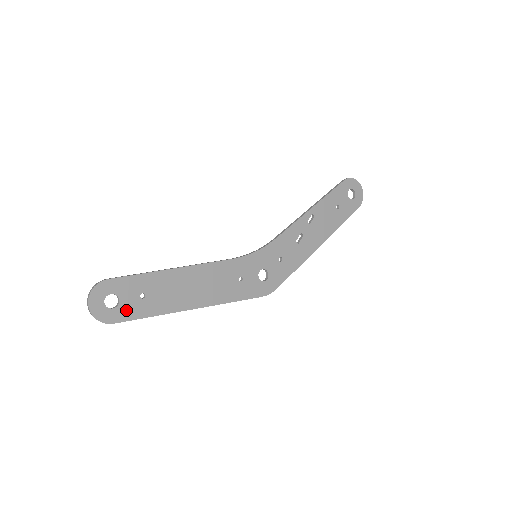
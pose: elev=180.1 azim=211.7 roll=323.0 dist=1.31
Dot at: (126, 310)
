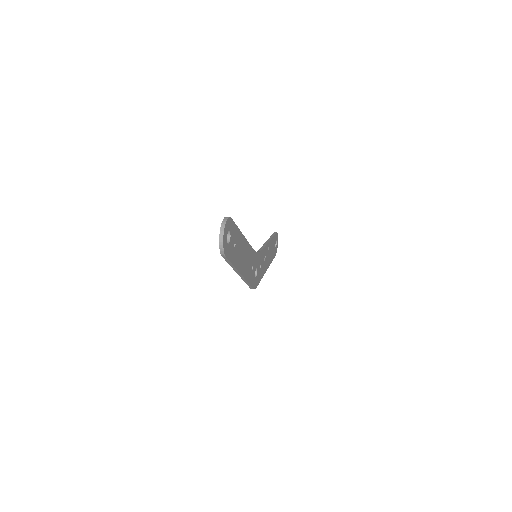
Dot at: (230, 250)
